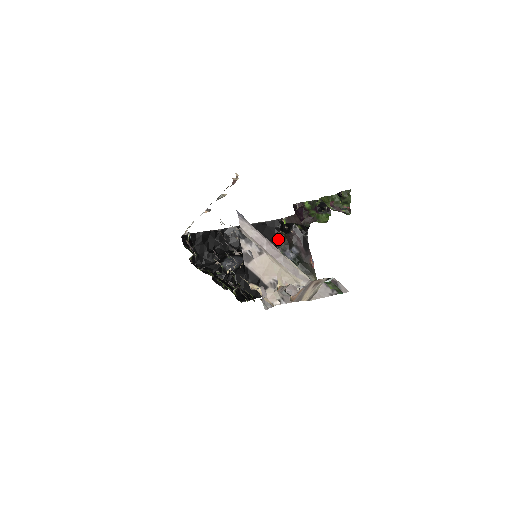
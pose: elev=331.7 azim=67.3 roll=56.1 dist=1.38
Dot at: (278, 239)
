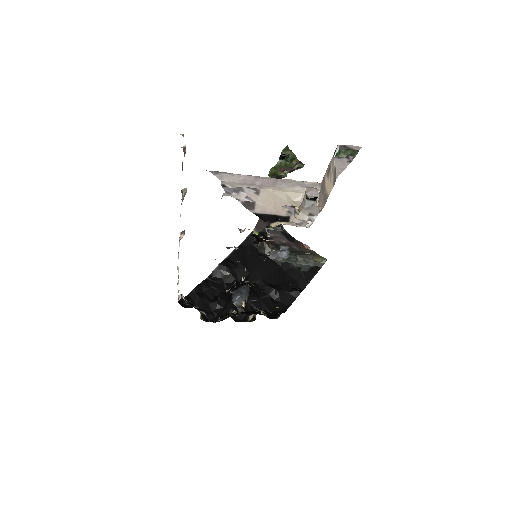
Dot at: (263, 250)
